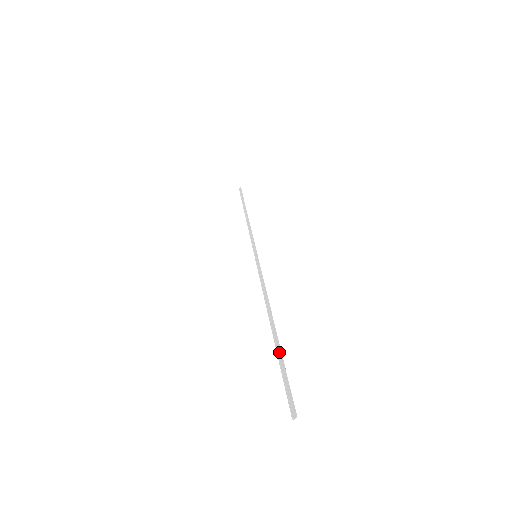
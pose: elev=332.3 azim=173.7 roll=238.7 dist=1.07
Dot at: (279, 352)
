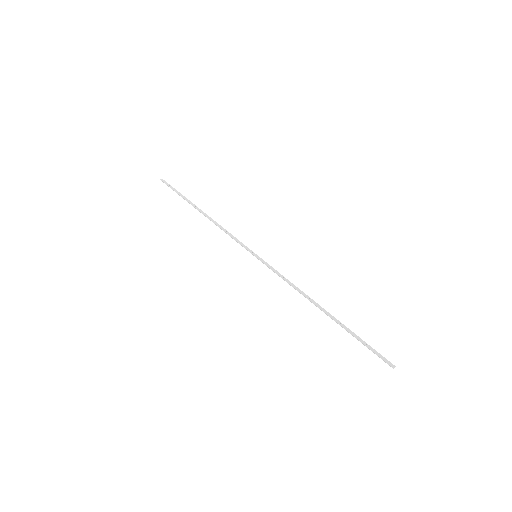
Dot at: (349, 331)
